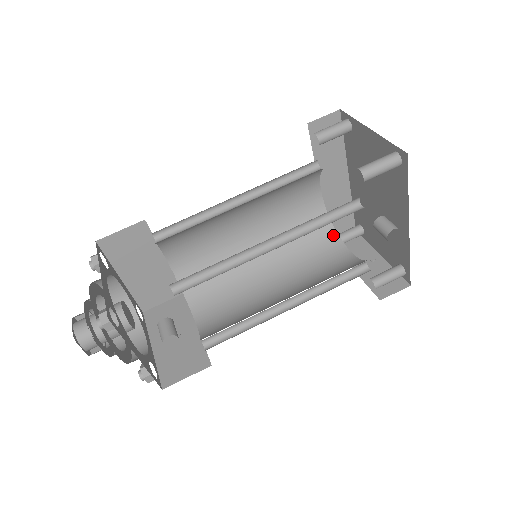
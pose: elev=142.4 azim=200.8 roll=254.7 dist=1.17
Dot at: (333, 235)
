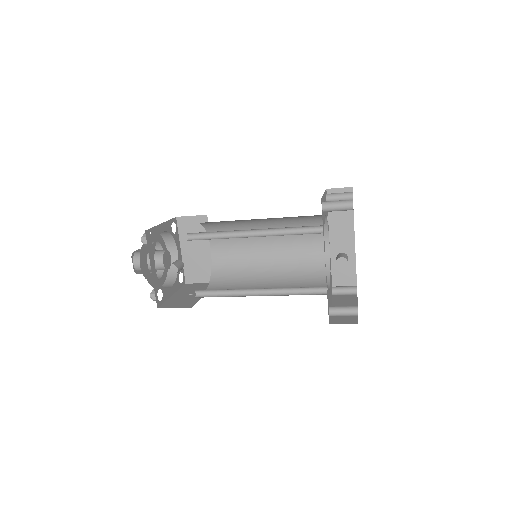
Dot at: occluded
